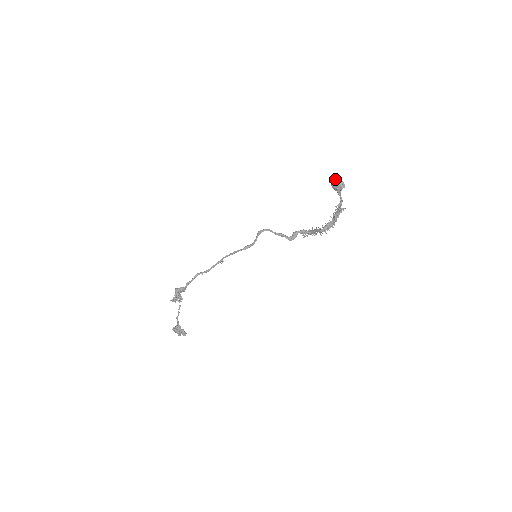
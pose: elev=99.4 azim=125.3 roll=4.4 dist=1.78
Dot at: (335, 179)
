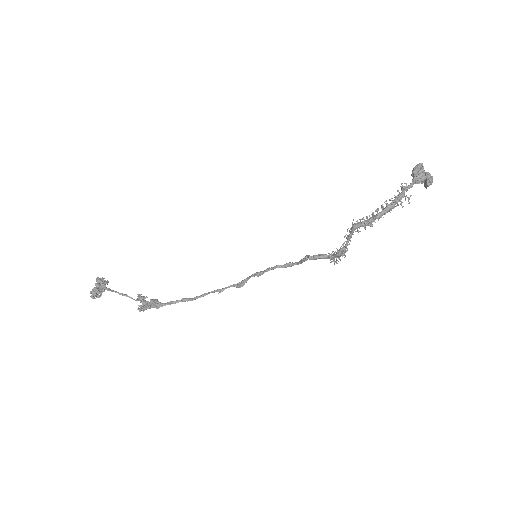
Dot at: occluded
